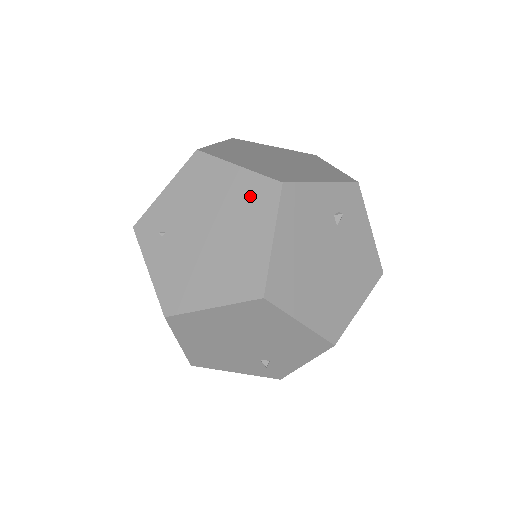
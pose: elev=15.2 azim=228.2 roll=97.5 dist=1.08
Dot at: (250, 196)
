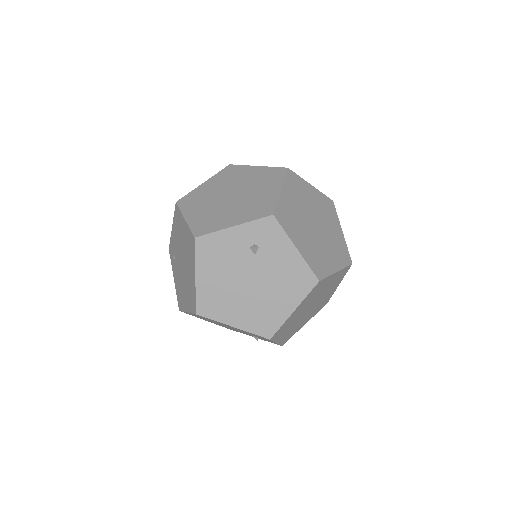
Dot at: (188, 243)
